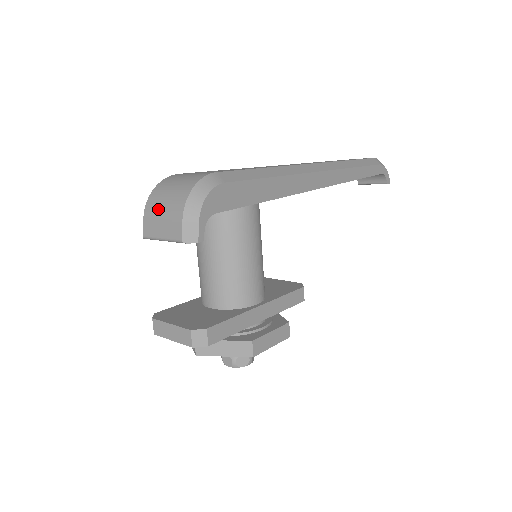
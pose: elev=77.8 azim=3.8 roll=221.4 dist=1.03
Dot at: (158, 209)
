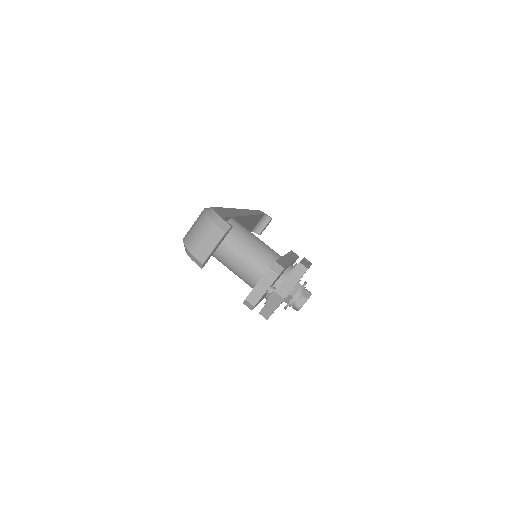
Dot at: (197, 240)
